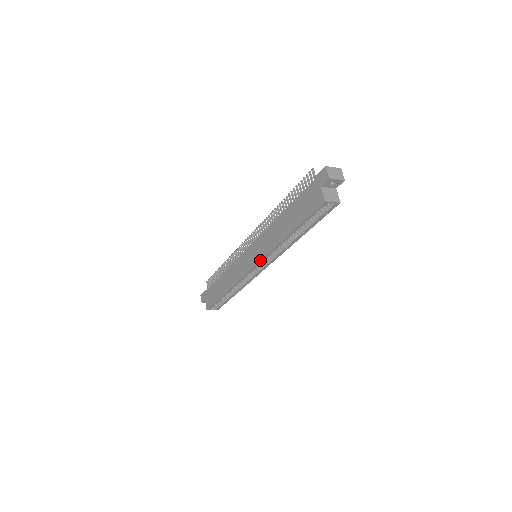
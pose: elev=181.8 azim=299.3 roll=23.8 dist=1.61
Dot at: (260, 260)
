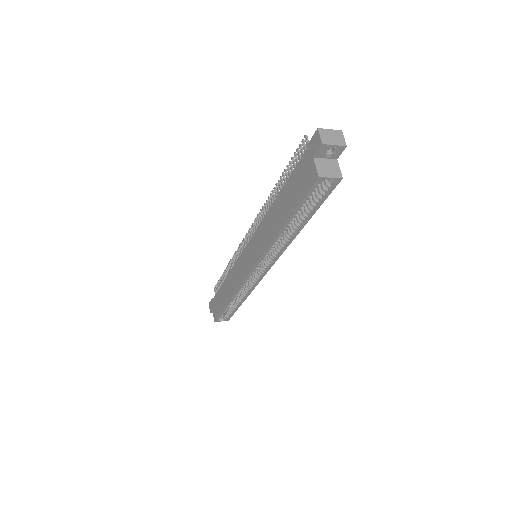
Dot at: (257, 261)
